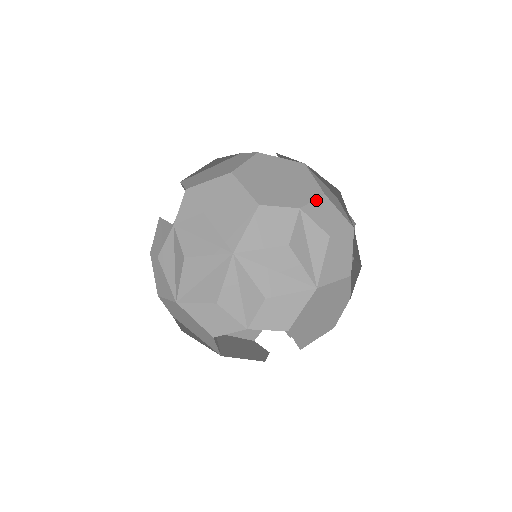
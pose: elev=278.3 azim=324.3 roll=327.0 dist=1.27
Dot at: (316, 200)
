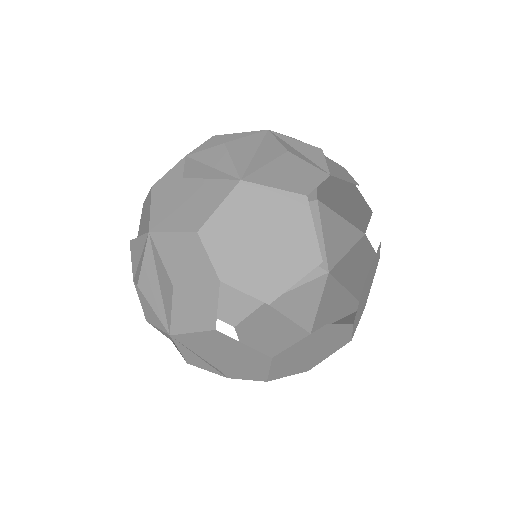
Dot at: occluded
